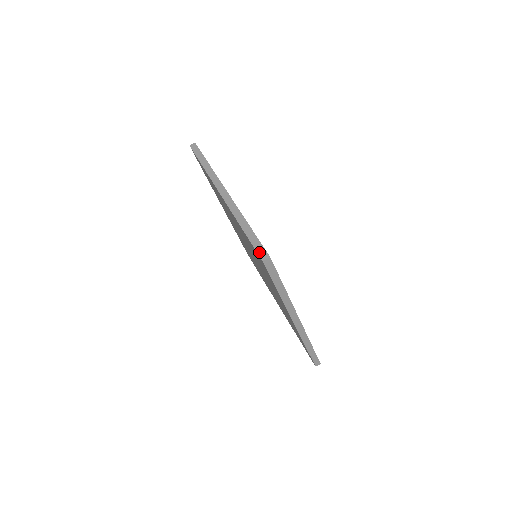
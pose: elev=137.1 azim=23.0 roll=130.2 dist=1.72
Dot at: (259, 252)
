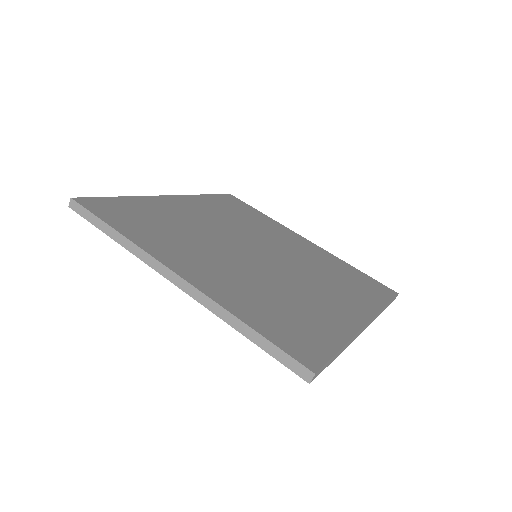
Dot at: (294, 370)
